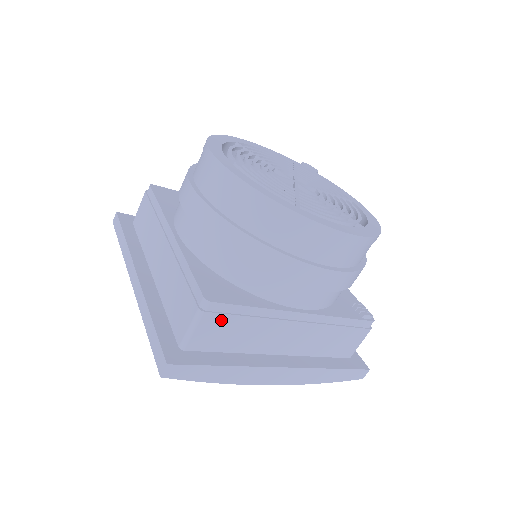
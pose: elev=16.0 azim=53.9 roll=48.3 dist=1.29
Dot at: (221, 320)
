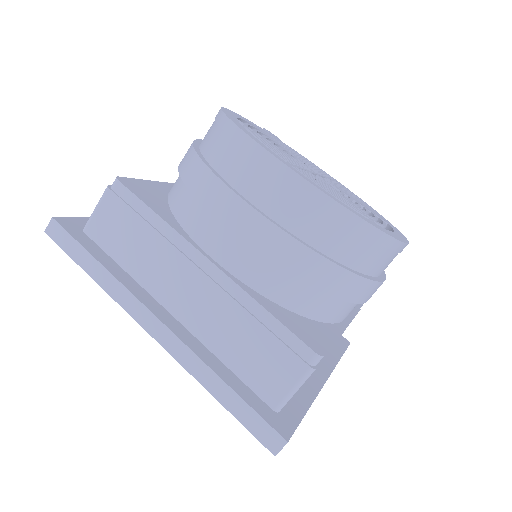
Dot at: occluded
